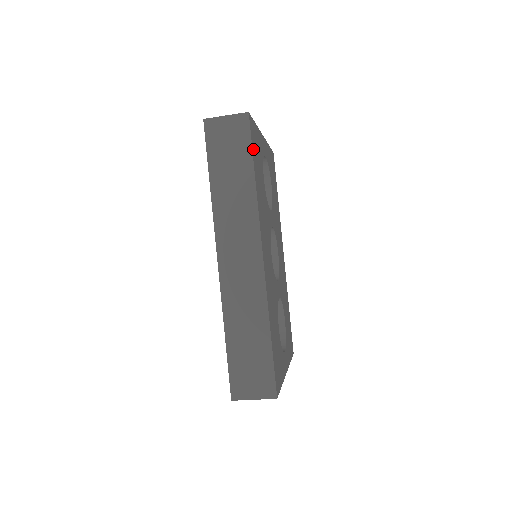
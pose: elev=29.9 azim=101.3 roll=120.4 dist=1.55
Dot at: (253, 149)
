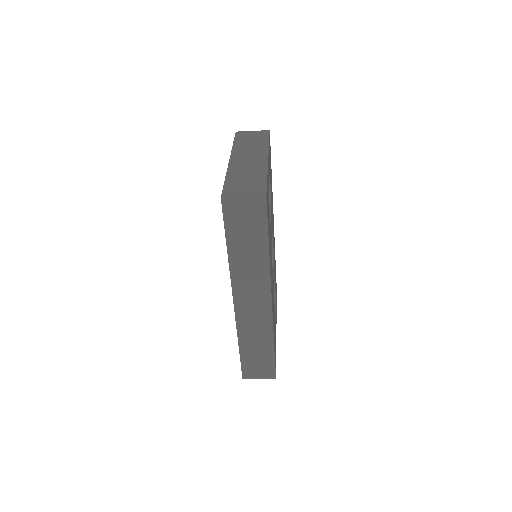
Dot at: occluded
